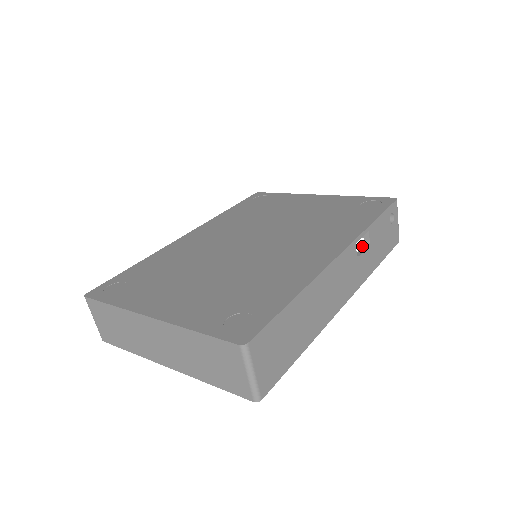
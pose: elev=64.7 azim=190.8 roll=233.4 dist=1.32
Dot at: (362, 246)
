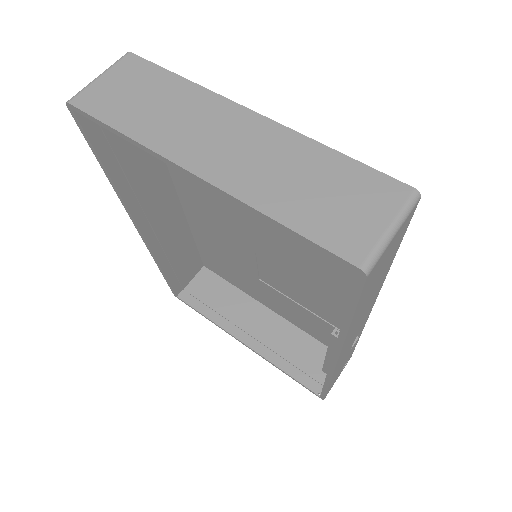
Dot at: occluded
